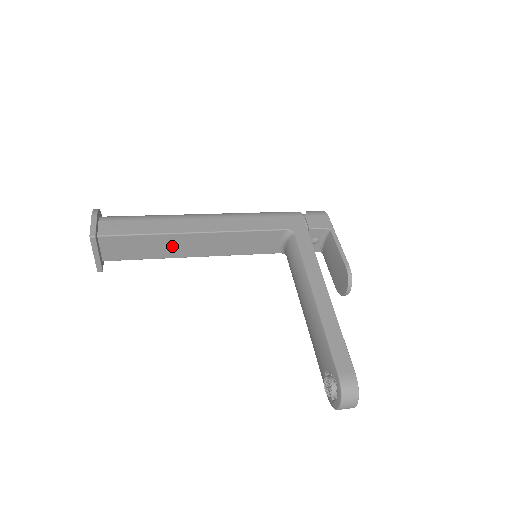
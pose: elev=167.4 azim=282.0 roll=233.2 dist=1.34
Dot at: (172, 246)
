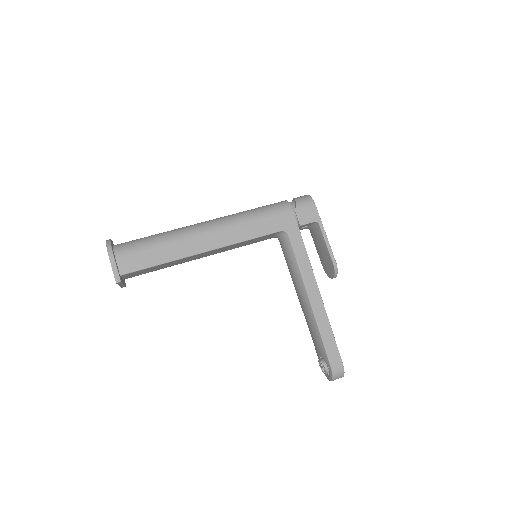
Dot at: (183, 261)
